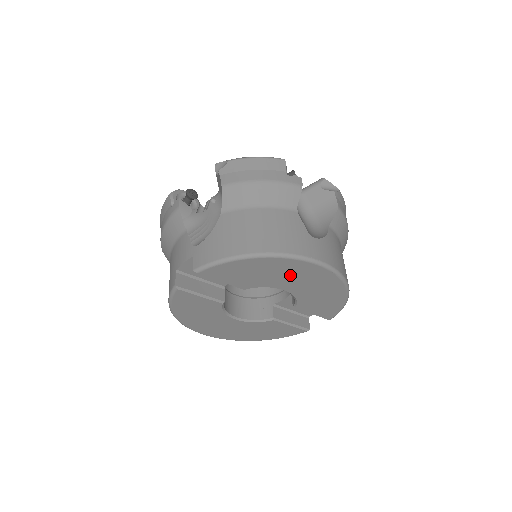
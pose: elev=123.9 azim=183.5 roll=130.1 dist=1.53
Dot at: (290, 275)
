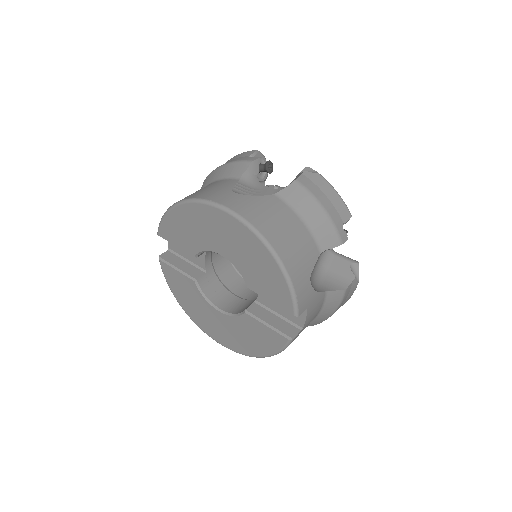
Dot at: (209, 228)
